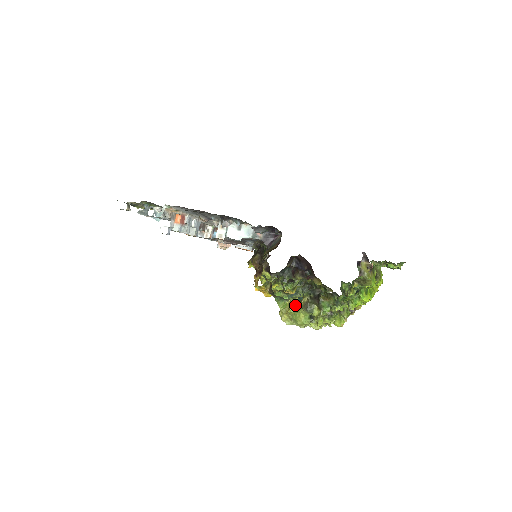
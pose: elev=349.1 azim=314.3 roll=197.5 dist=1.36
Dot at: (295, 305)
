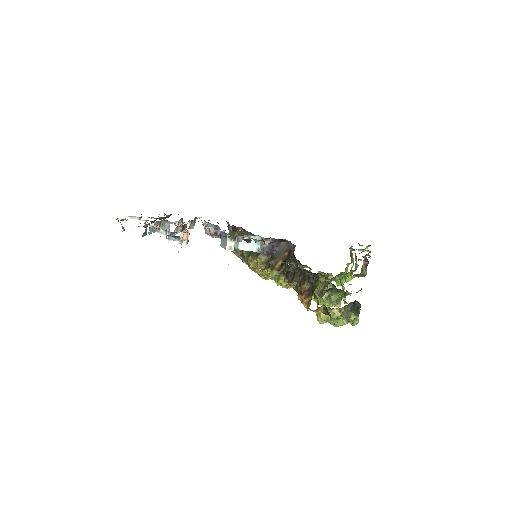
Dot at: (336, 314)
